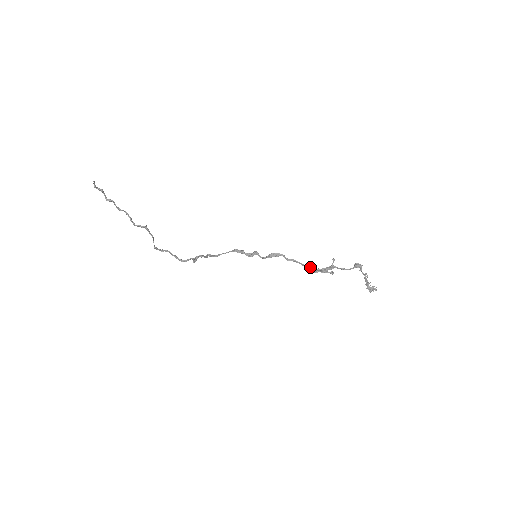
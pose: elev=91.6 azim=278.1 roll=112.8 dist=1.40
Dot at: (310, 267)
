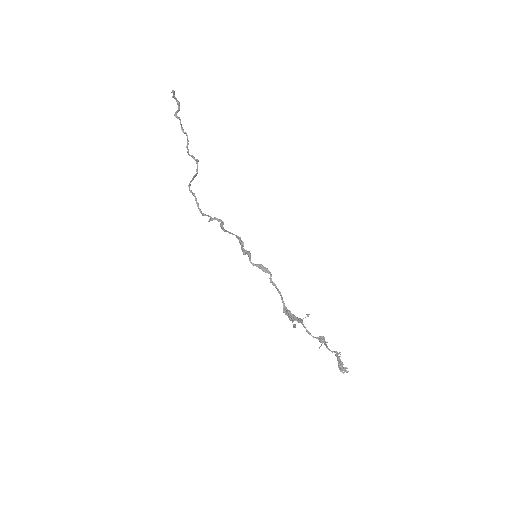
Dot at: occluded
